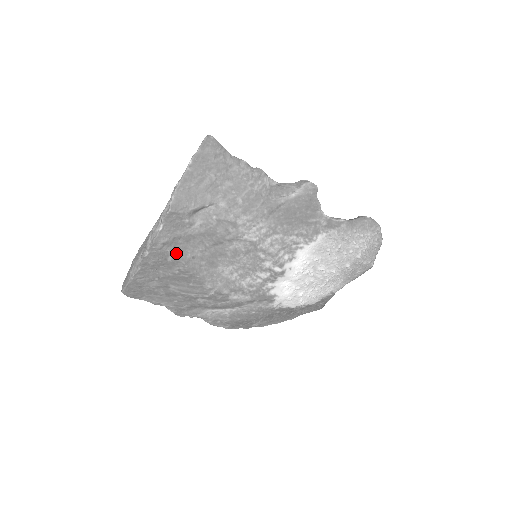
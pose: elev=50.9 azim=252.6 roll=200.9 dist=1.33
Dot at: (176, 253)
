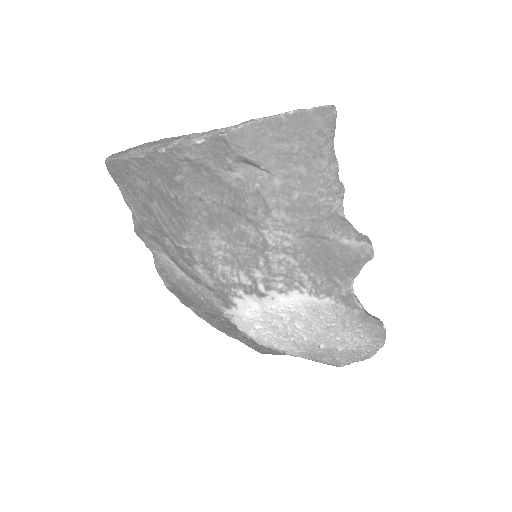
Dot at: (189, 179)
